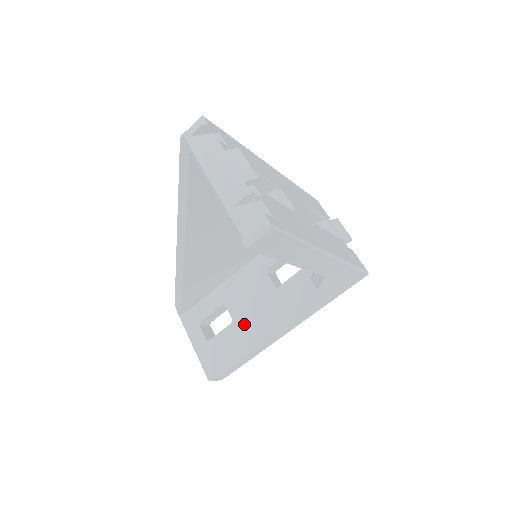
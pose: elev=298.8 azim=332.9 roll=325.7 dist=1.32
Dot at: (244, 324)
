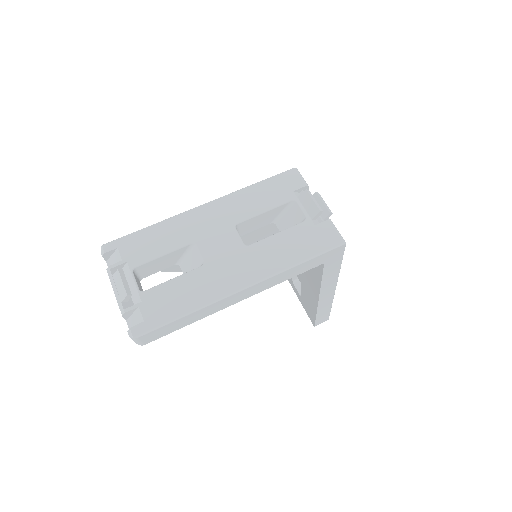
Dot at: (305, 287)
